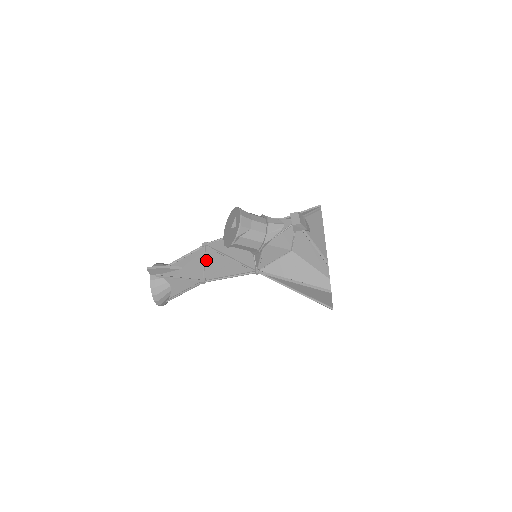
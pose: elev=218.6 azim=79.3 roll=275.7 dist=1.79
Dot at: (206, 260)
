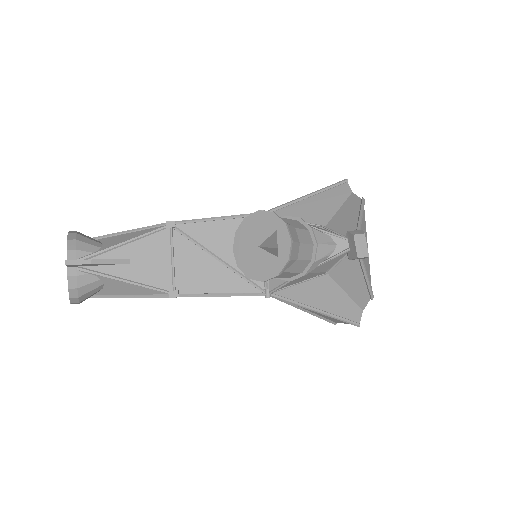
Dot at: (176, 256)
